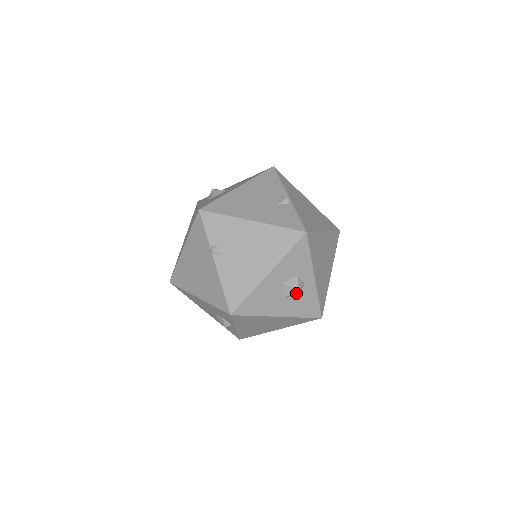
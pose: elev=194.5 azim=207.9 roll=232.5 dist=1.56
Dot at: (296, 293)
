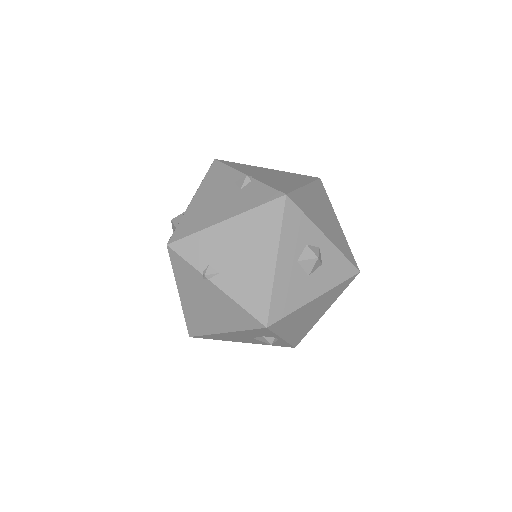
Dot at: (317, 263)
